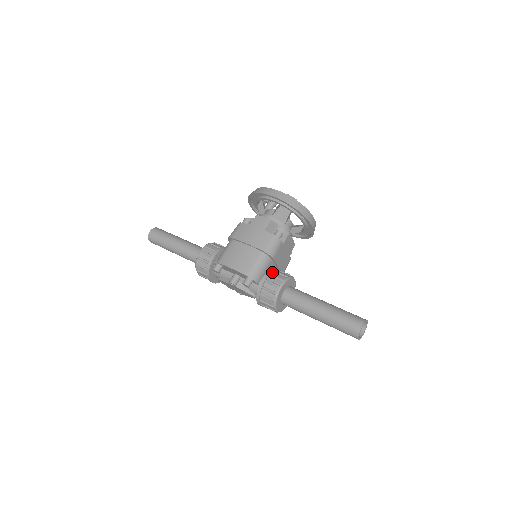
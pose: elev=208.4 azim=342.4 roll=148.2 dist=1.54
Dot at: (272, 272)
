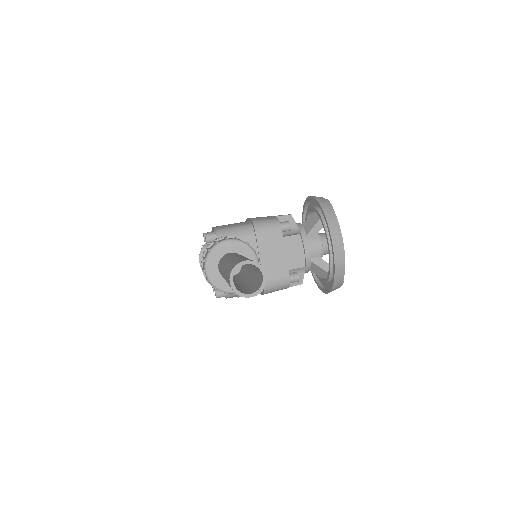
Dot at: occluded
